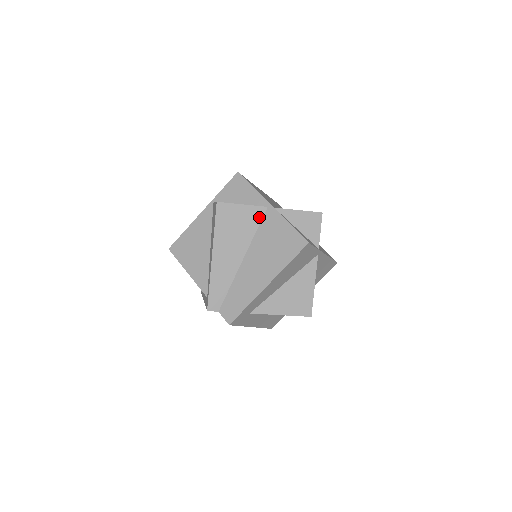
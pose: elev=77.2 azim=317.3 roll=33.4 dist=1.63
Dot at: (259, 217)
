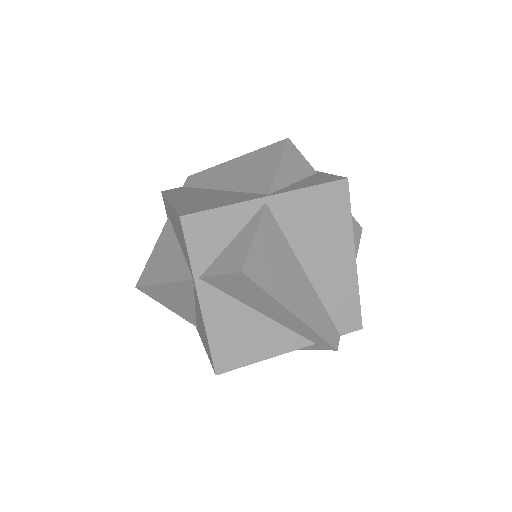
Dot at: (273, 223)
